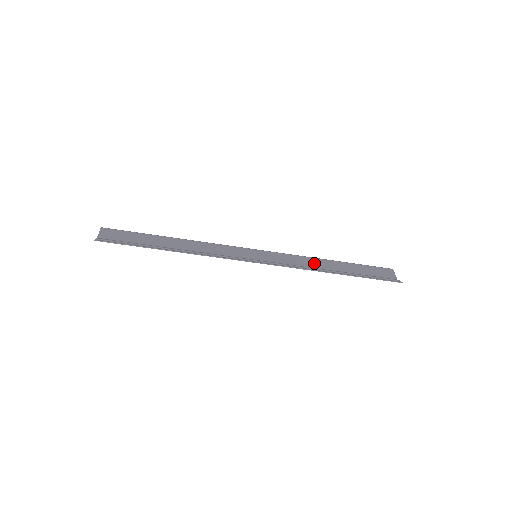
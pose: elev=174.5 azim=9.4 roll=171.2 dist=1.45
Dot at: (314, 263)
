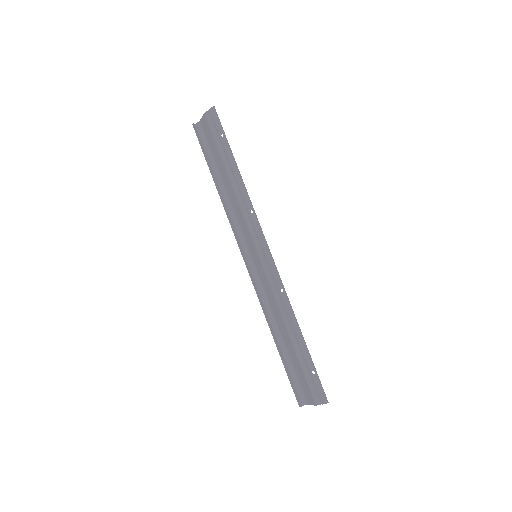
Dot at: (278, 315)
